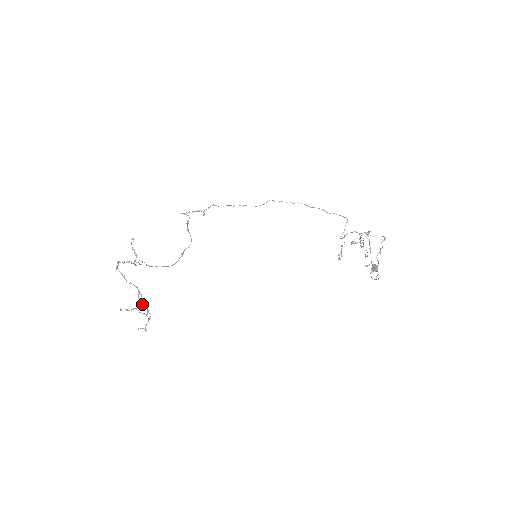
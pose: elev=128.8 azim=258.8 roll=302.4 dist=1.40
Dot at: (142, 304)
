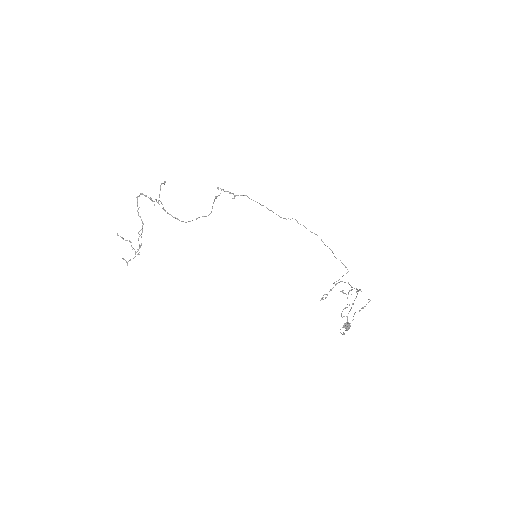
Dot at: occluded
